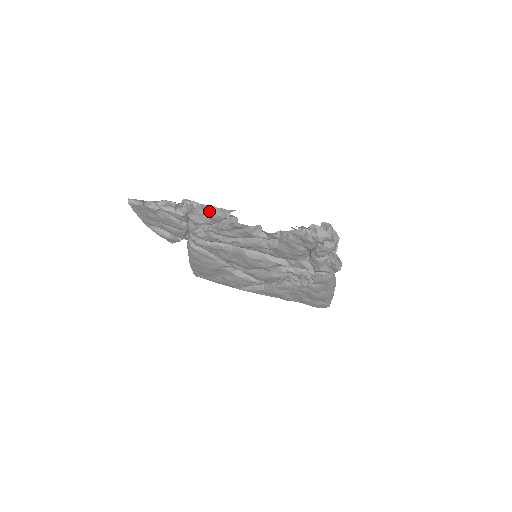
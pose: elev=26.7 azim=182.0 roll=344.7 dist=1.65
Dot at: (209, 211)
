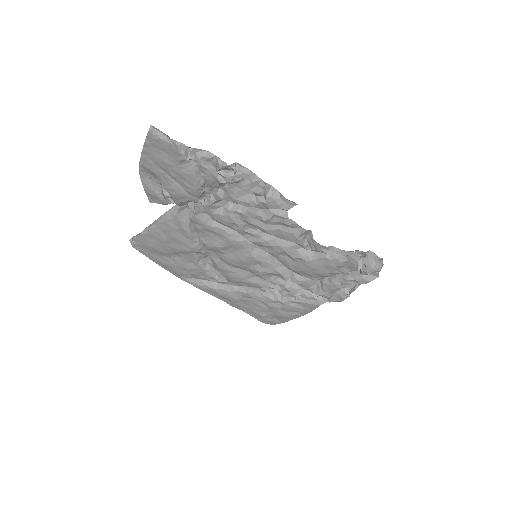
Dot at: (267, 192)
